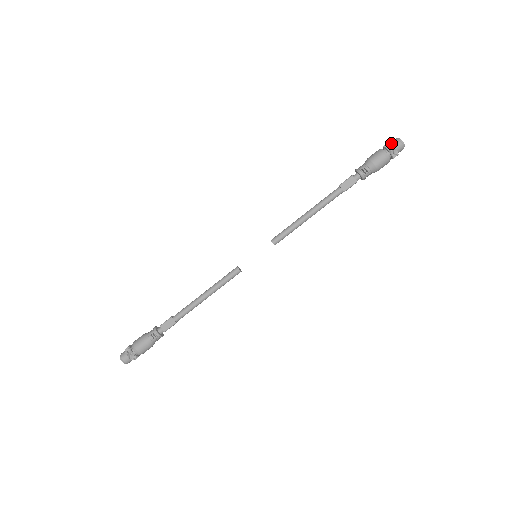
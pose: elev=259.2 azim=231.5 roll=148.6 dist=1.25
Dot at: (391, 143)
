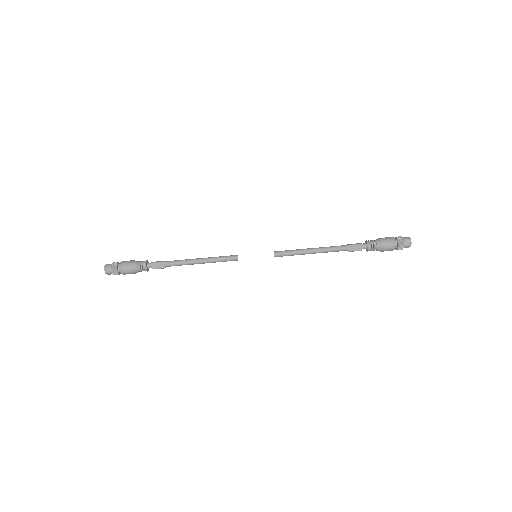
Dot at: (403, 239)
